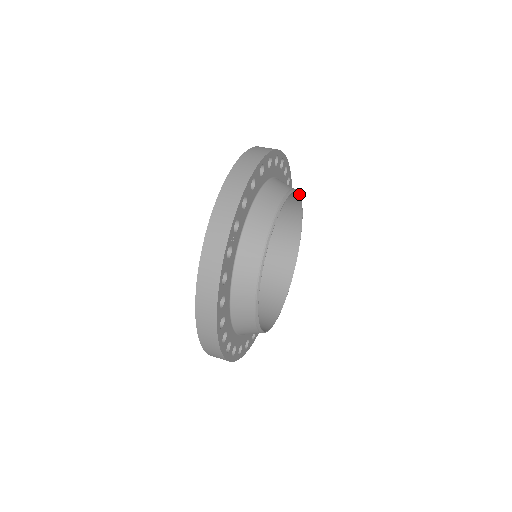
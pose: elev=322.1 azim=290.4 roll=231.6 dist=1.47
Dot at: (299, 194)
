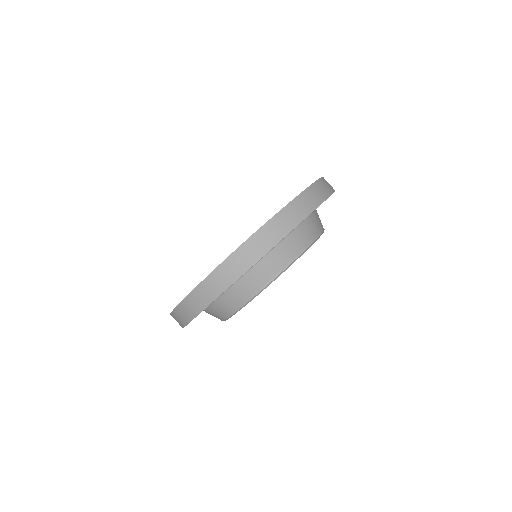
Dot at: (276, 278)
